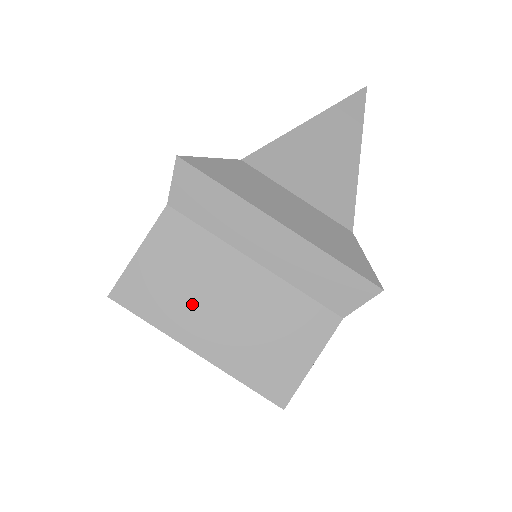
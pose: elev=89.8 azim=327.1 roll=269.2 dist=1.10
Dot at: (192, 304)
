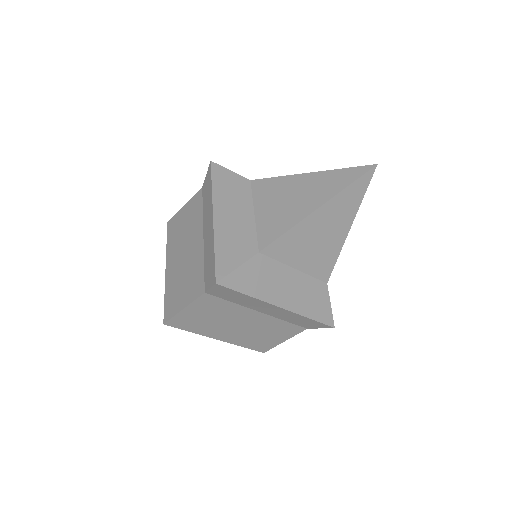
Dot at: (217, 326)
